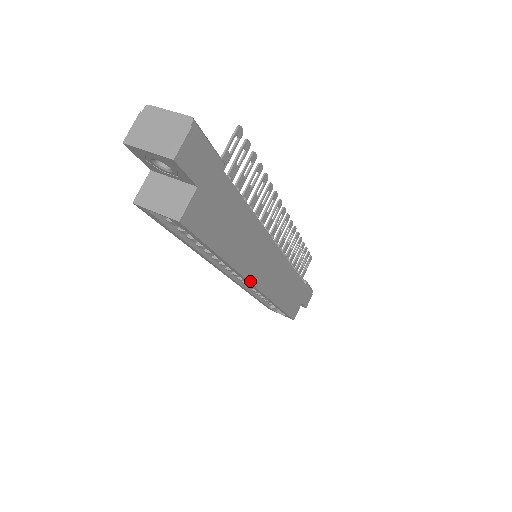
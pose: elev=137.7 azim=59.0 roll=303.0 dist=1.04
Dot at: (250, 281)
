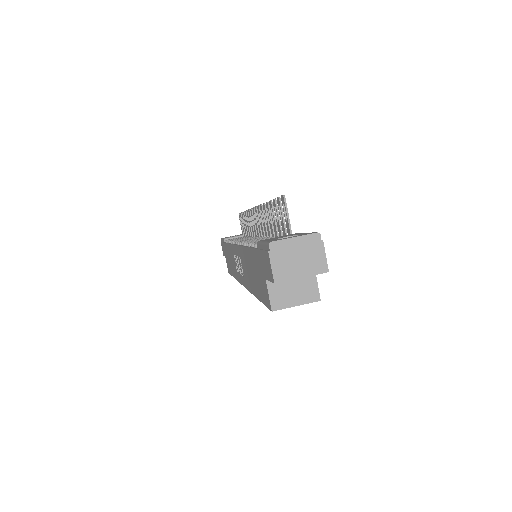
Dot at: occluded
